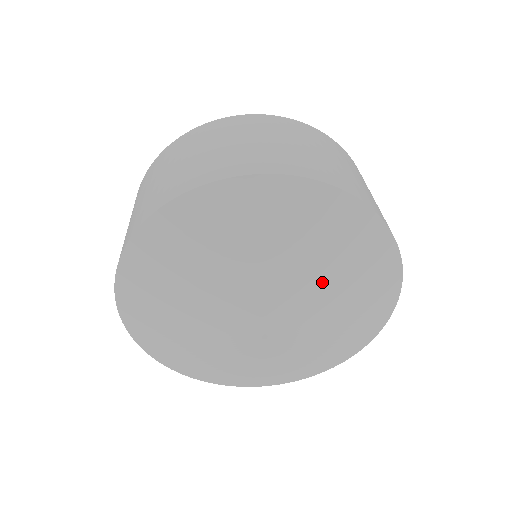
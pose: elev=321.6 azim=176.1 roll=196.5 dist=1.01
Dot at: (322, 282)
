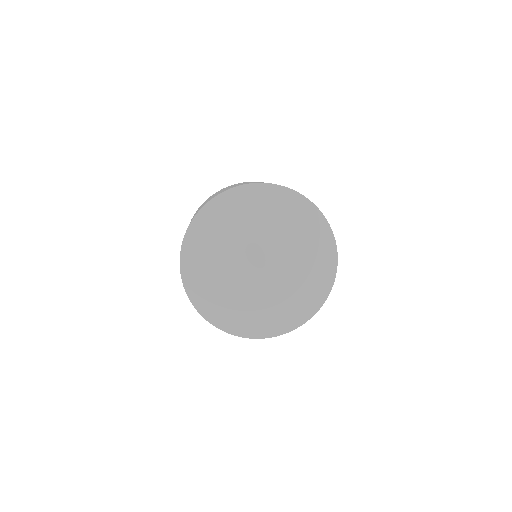
Dot at: (262, 226)
